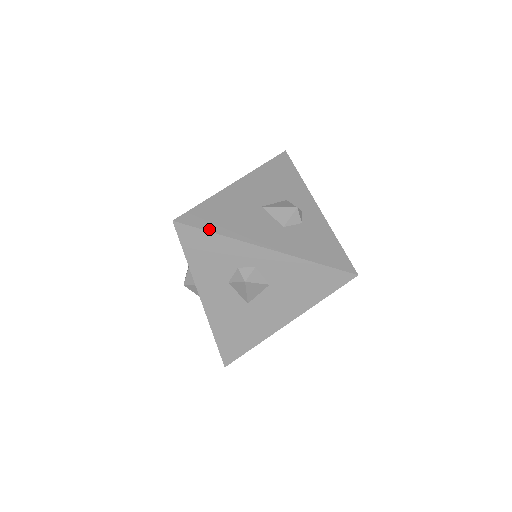
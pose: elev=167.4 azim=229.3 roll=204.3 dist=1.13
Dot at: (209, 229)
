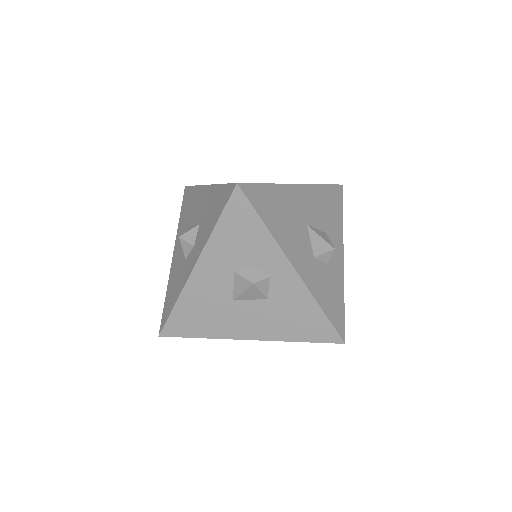
Dot at: (261, 215)
